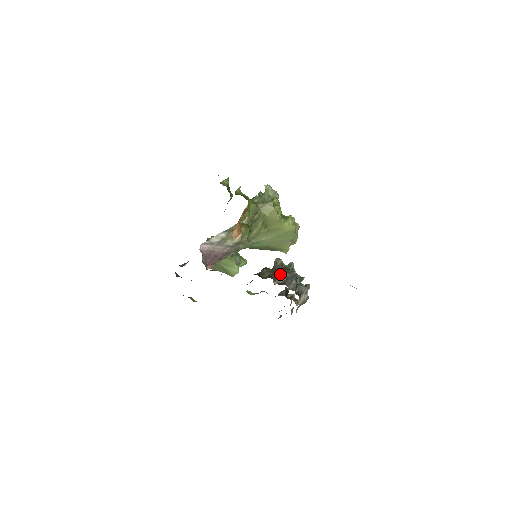
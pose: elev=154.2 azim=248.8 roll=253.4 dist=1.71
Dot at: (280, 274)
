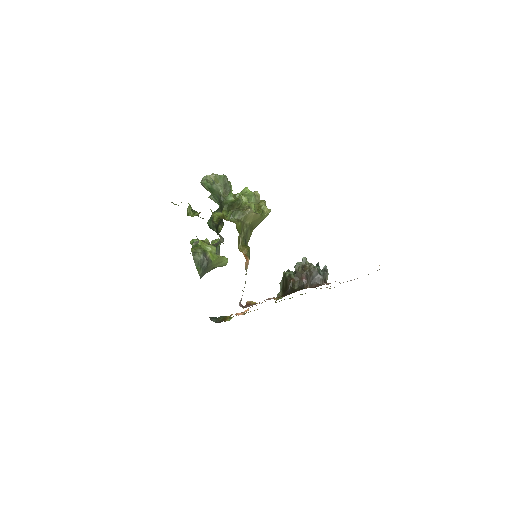
Dot at: (308, 278)
